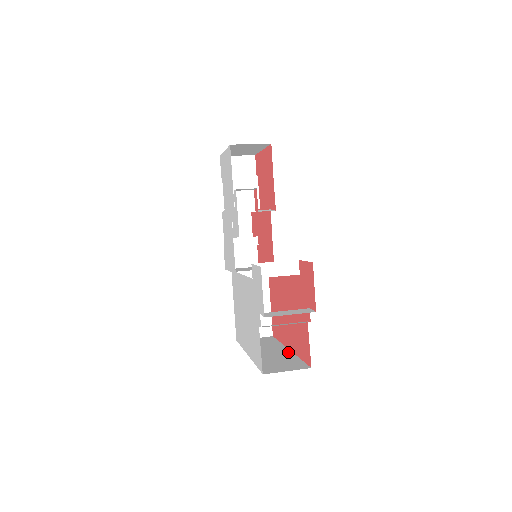
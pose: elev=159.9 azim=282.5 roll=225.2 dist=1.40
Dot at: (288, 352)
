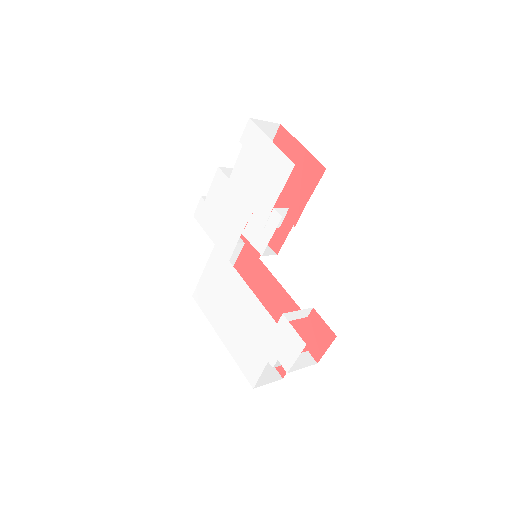
Dot at: occluded
